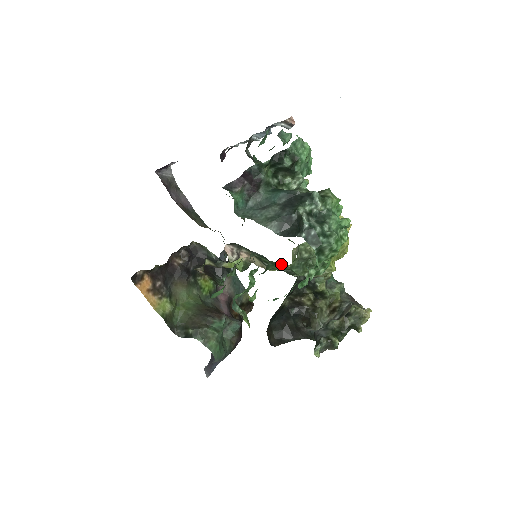
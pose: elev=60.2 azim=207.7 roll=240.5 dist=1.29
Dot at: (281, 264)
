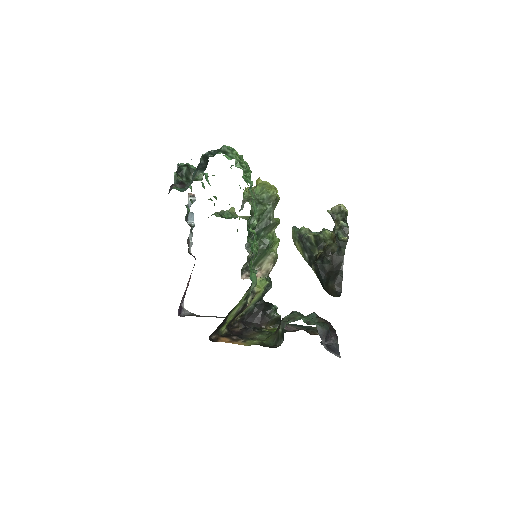
Dot at: (258, 226)
